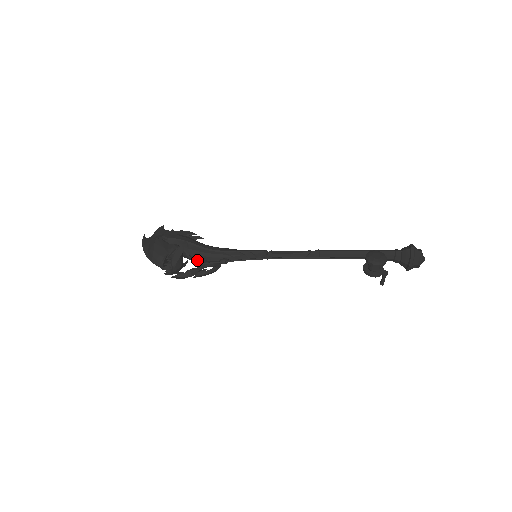
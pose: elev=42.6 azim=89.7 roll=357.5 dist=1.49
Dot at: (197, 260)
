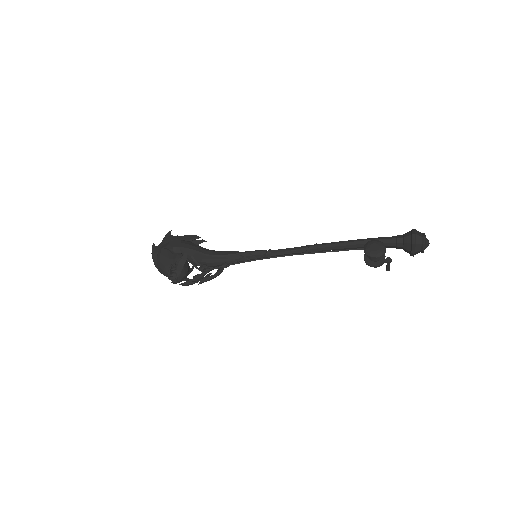
Dot at: (200, 267)
